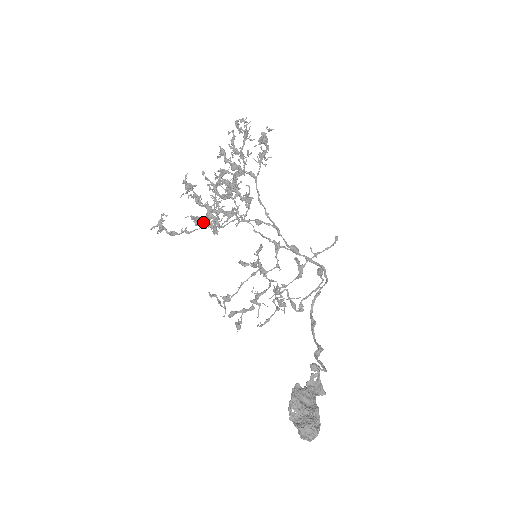
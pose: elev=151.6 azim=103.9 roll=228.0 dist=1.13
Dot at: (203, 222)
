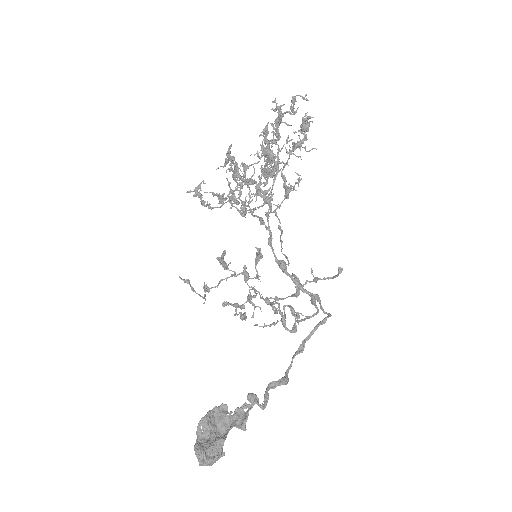
Dot at: occluded
